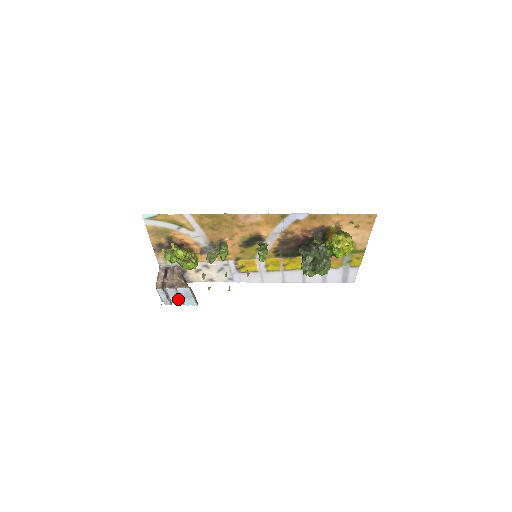
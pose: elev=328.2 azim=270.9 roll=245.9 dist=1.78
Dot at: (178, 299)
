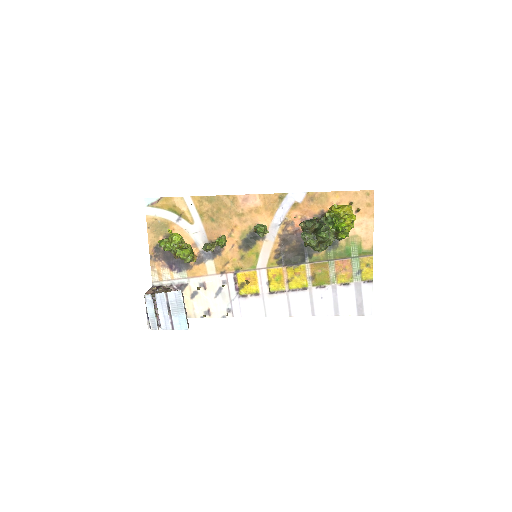
Dot at: (167, 316)
